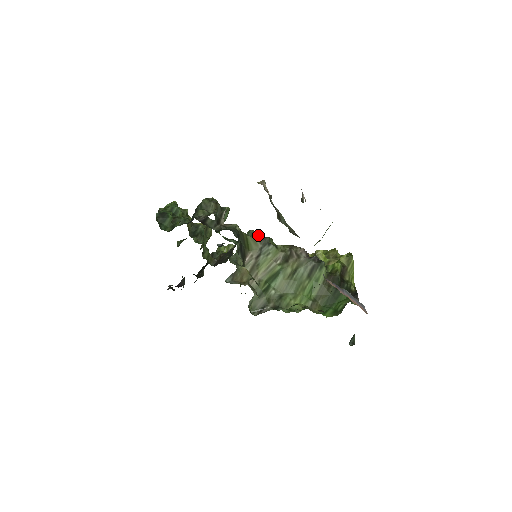
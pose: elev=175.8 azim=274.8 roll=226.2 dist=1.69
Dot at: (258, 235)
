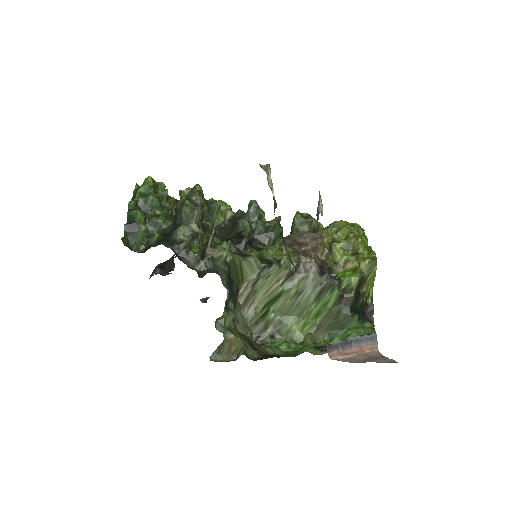
Dot at: (260, 221)
